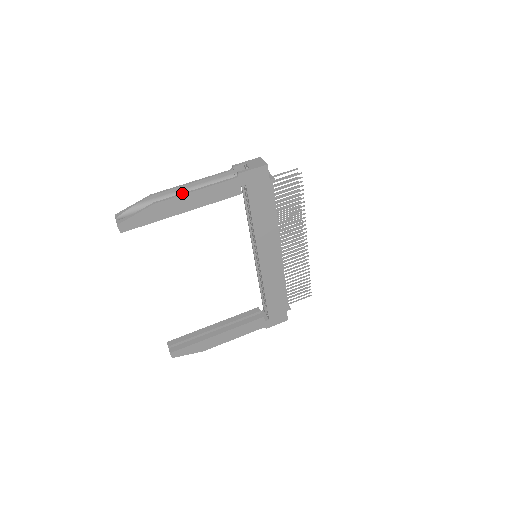
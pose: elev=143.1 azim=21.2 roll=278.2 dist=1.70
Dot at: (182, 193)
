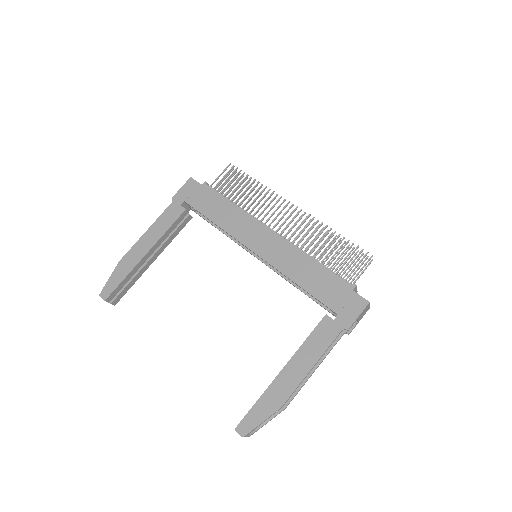
Dot at: (138, 242)
